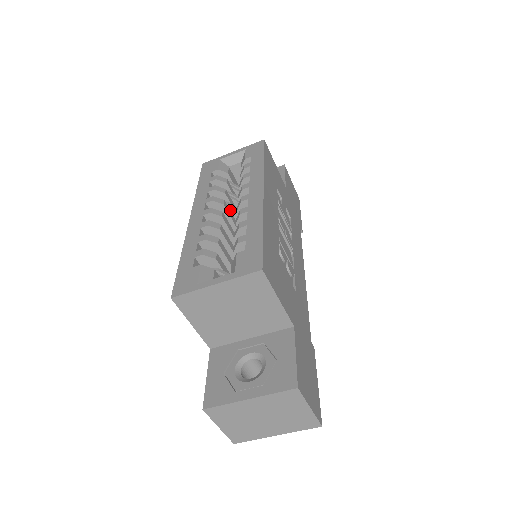
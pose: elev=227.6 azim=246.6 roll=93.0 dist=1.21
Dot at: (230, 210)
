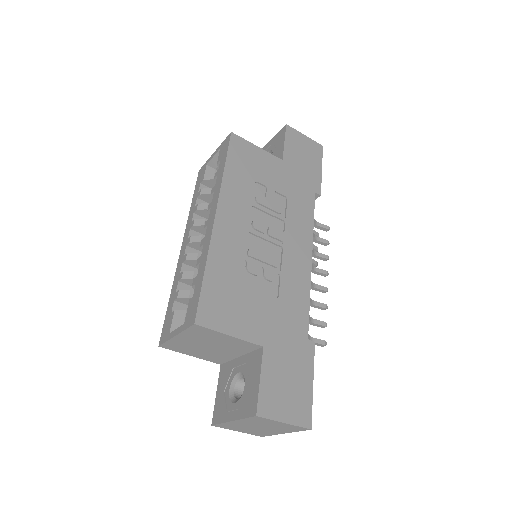
Dot at: occluded
